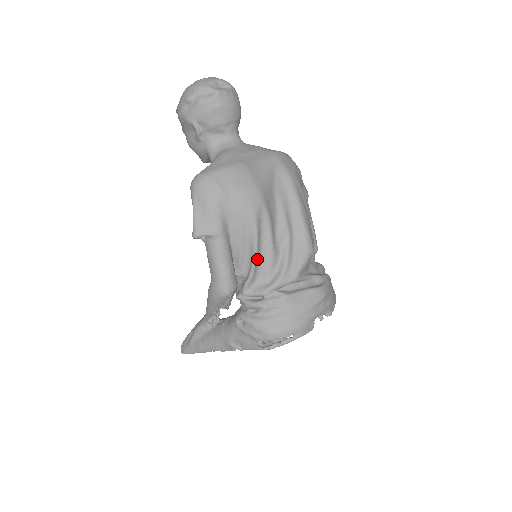
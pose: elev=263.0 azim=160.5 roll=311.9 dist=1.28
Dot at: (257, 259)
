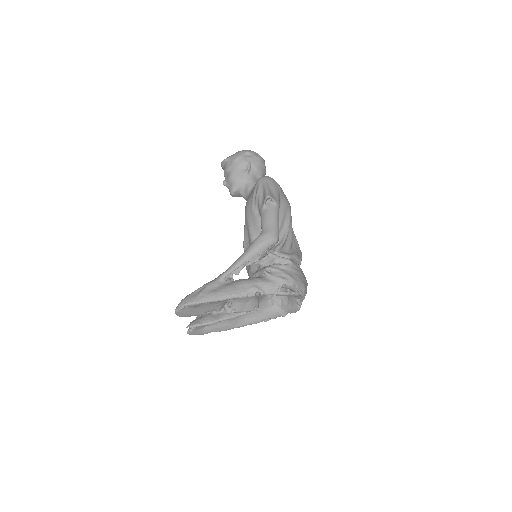
Dot at: (287, 235)
